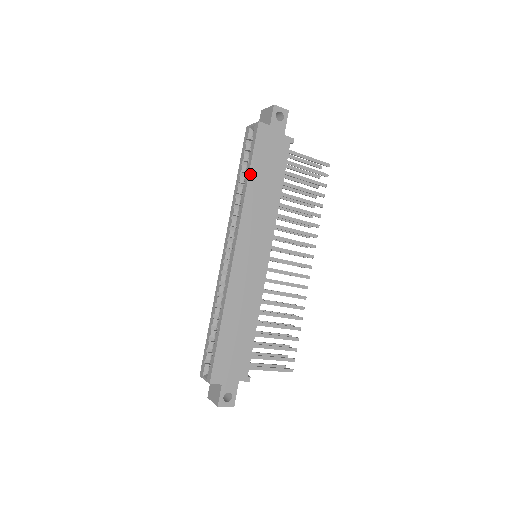
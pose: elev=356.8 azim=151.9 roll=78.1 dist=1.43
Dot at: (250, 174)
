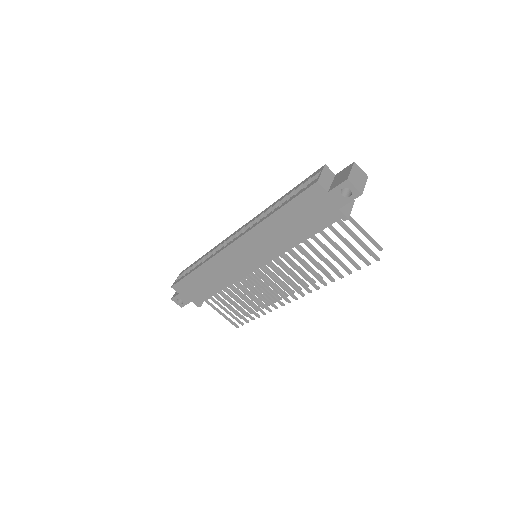
Dot at: (278, 212)
